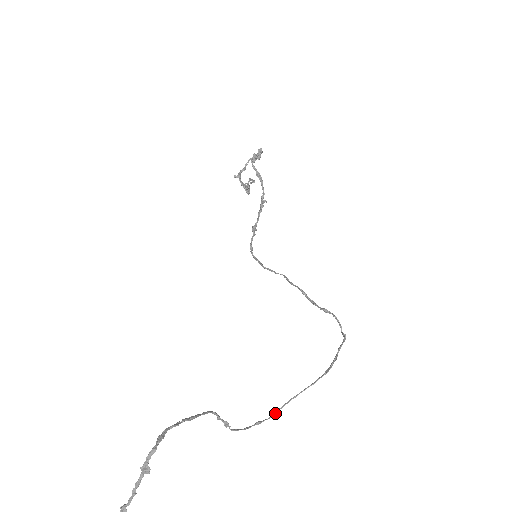
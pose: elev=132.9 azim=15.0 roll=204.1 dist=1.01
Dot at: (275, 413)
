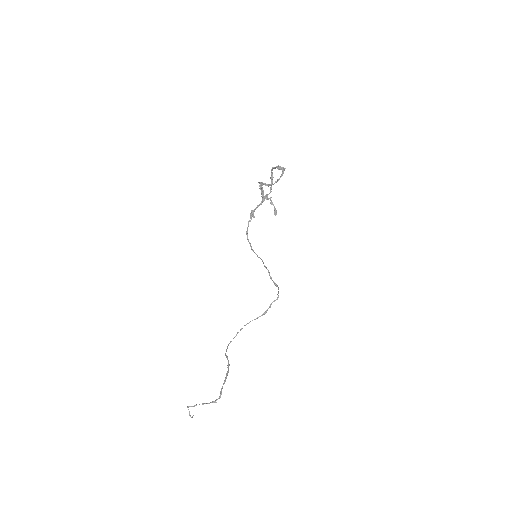
Dot at: occluded
